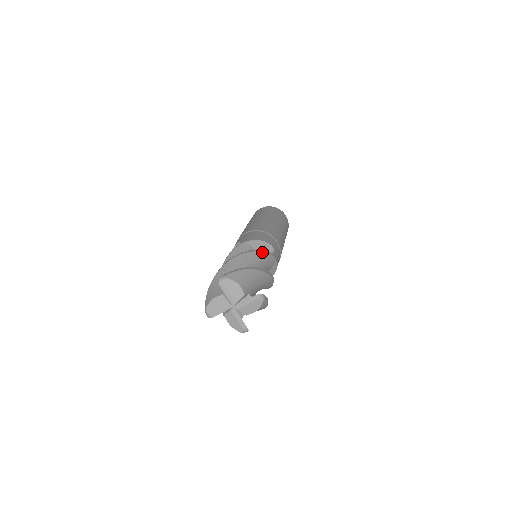
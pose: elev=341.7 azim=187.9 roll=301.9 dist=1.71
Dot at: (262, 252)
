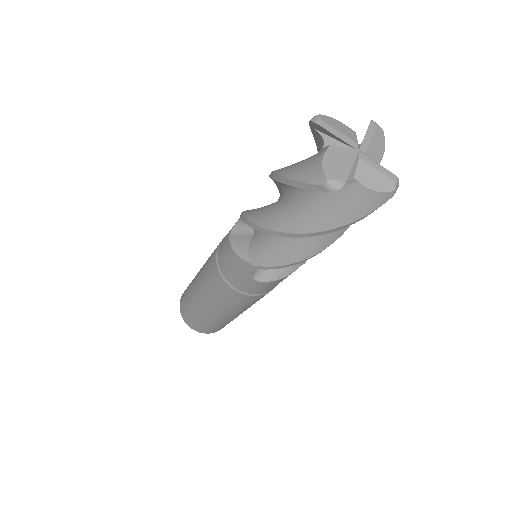
Dot at: occluded
